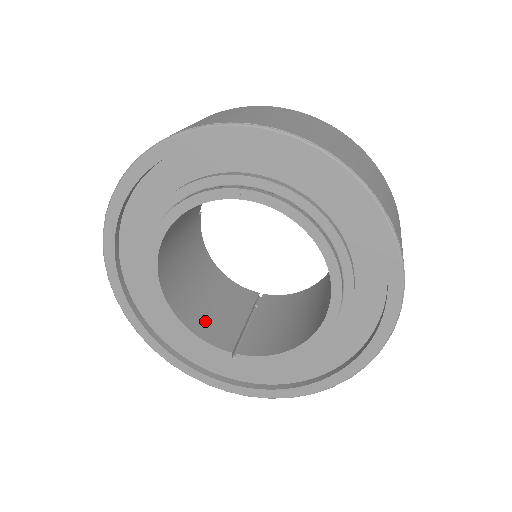
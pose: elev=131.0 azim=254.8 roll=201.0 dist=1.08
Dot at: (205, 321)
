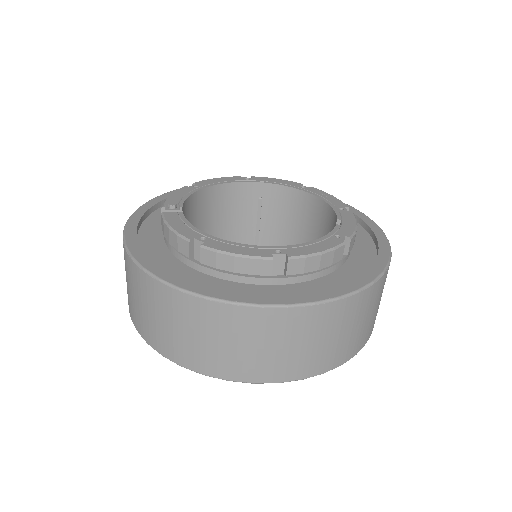
Dot at: occluded
